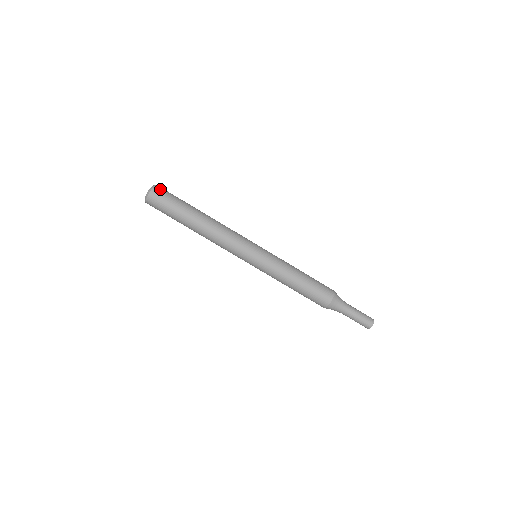
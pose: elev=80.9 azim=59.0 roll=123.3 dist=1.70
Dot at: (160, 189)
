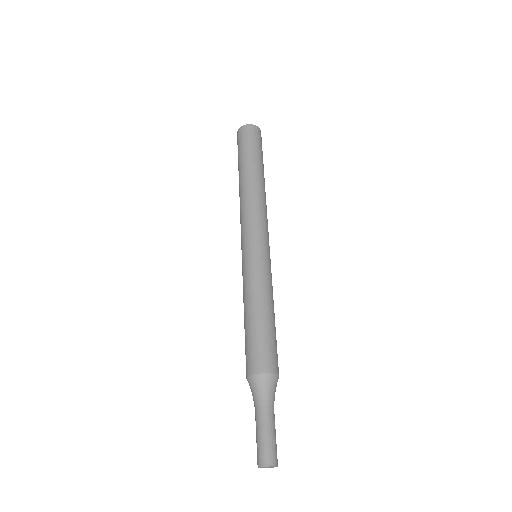
Dot at: (251, 130)
